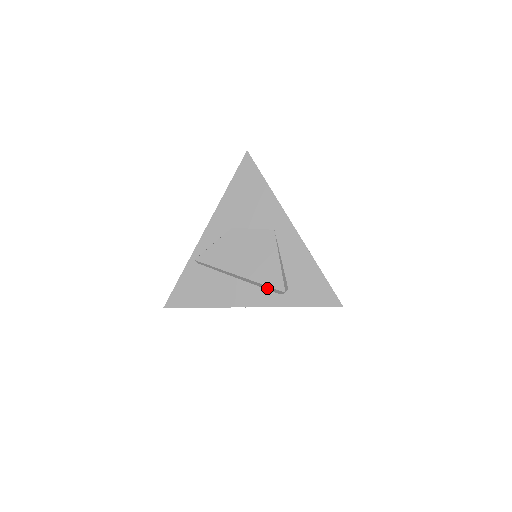
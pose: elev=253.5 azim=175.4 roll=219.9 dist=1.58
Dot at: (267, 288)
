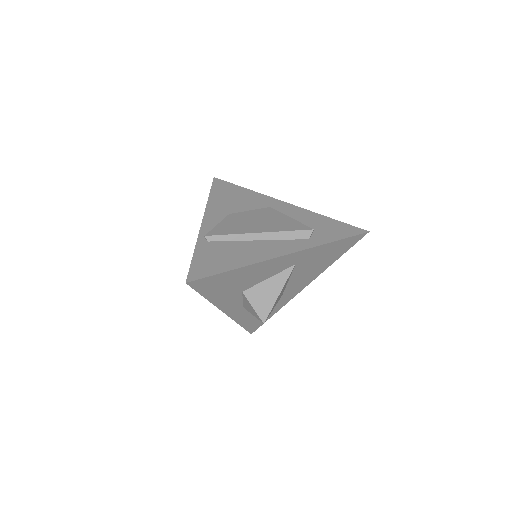
Dot at: (293, 236)
